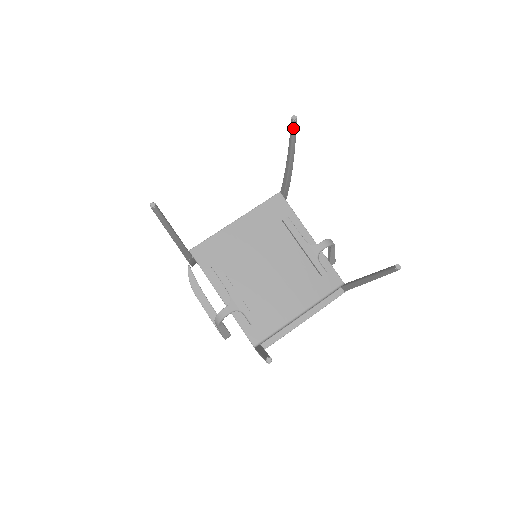
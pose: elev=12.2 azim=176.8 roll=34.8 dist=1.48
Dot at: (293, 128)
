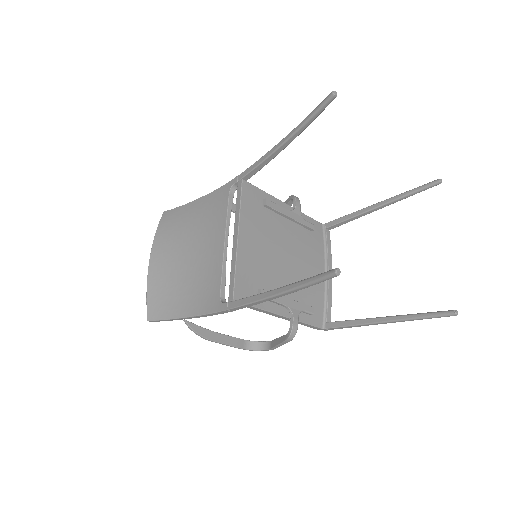
Dot at: occluded
